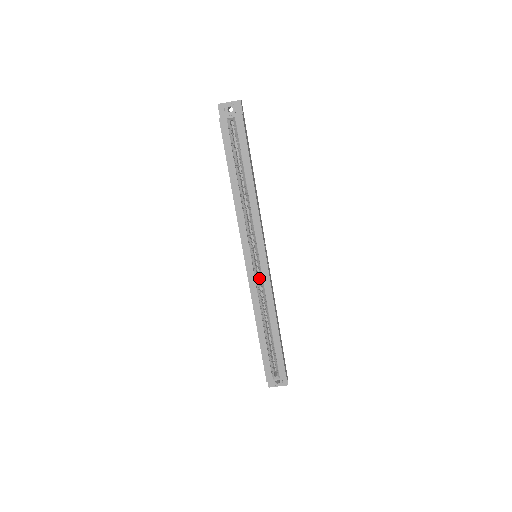
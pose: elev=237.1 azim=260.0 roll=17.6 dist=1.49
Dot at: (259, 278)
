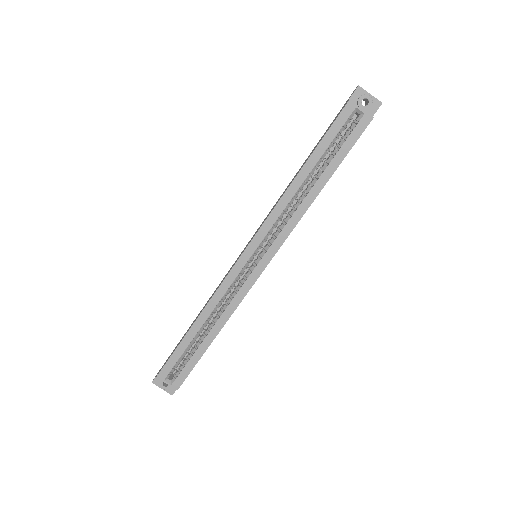
Dot at: occluded
